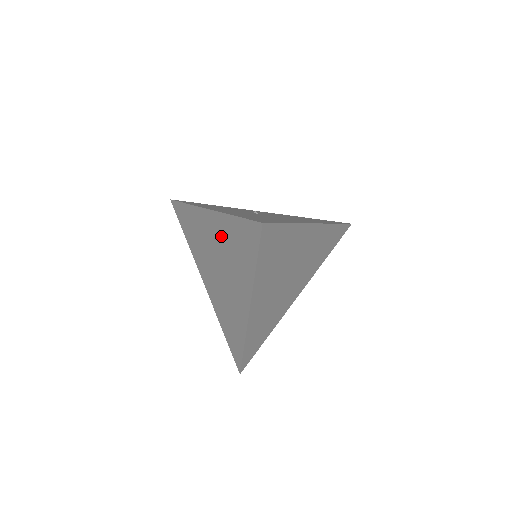
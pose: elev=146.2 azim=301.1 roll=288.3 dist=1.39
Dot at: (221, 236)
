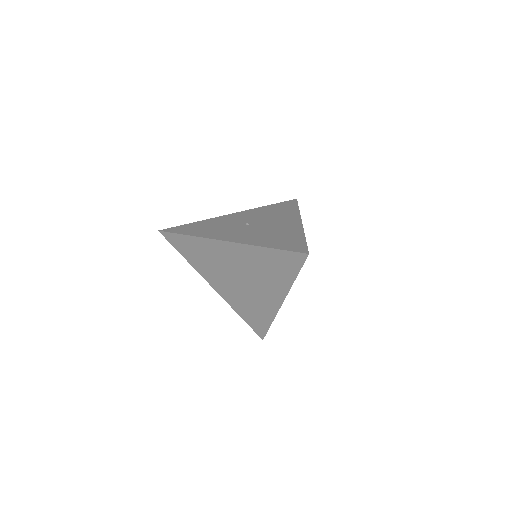
Dot at: (247, 259)
